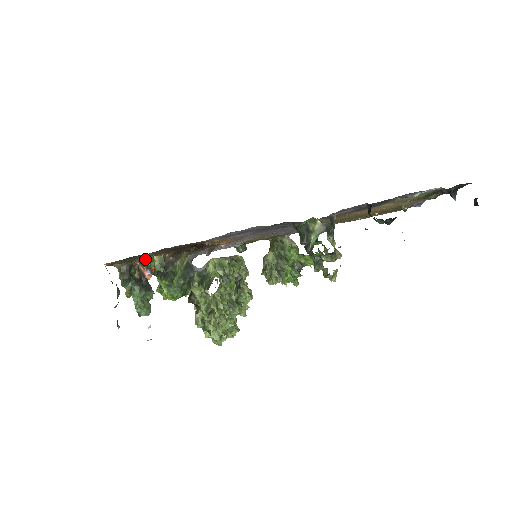
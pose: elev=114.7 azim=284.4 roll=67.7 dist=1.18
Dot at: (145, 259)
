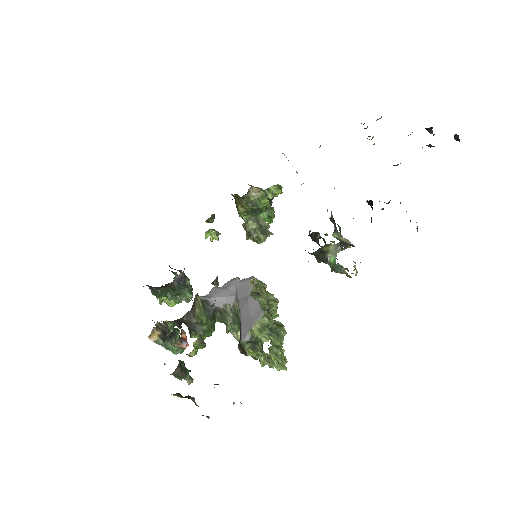
Dot at: (189, 353)
